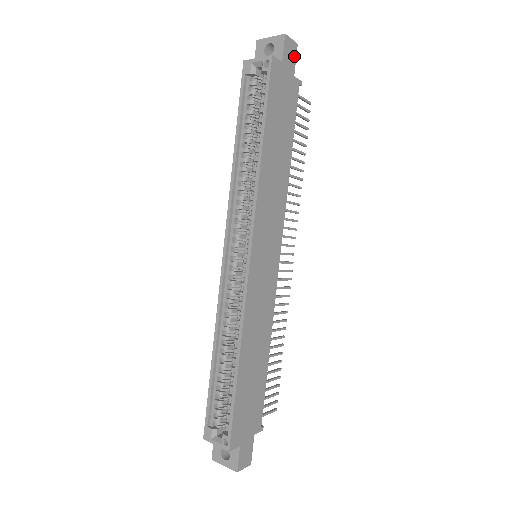
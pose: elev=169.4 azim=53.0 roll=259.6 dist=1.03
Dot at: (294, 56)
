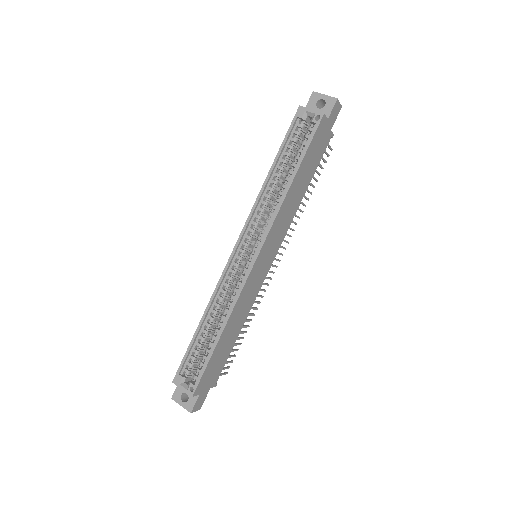
Dot at: (336, 115)
